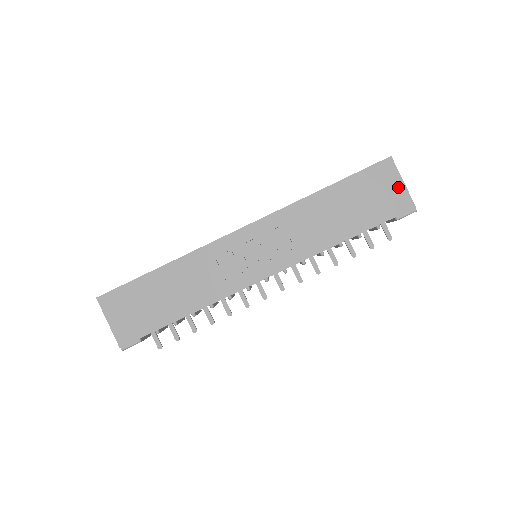
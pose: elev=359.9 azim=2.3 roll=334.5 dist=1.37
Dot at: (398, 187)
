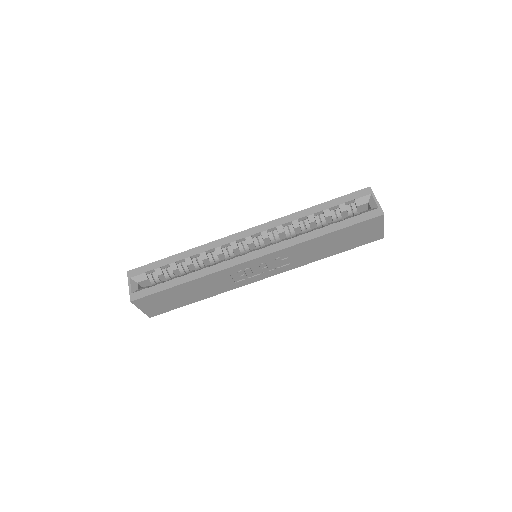
Dot at: (378, 230)
